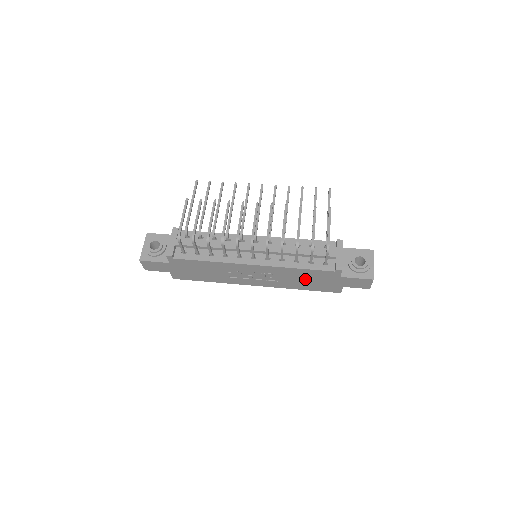
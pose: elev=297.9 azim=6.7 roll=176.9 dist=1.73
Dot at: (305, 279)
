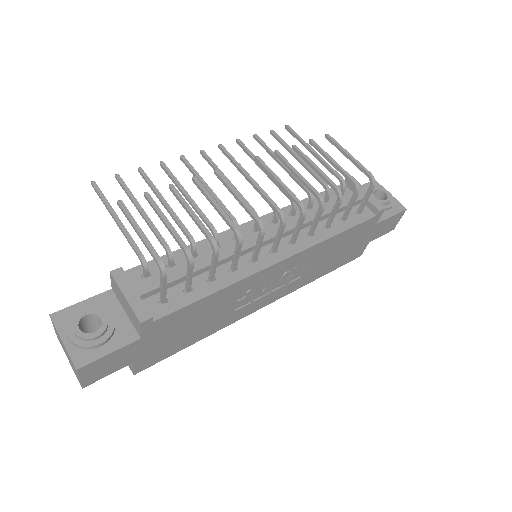
Dot at: (334, 253)
